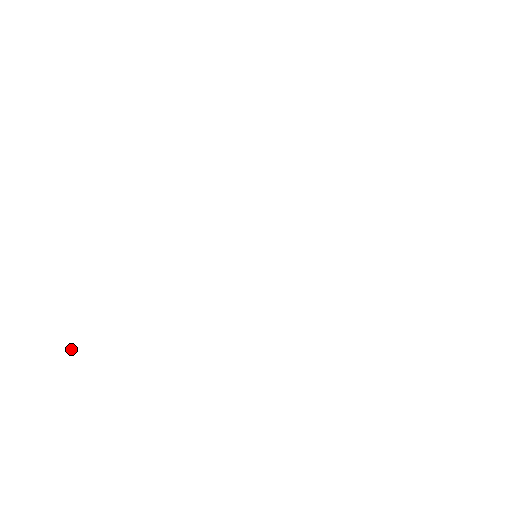
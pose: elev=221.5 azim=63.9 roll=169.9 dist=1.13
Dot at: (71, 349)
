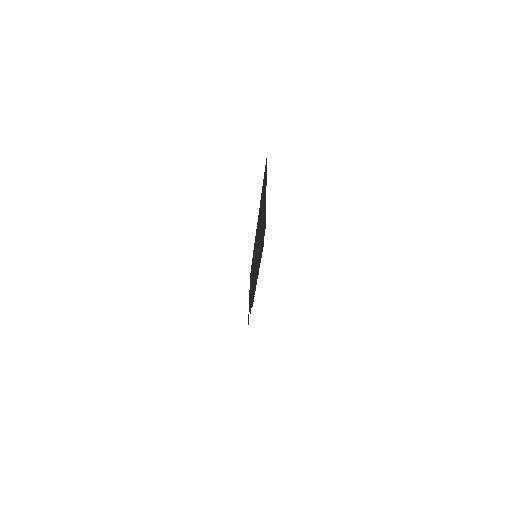
Dot at: occluded
